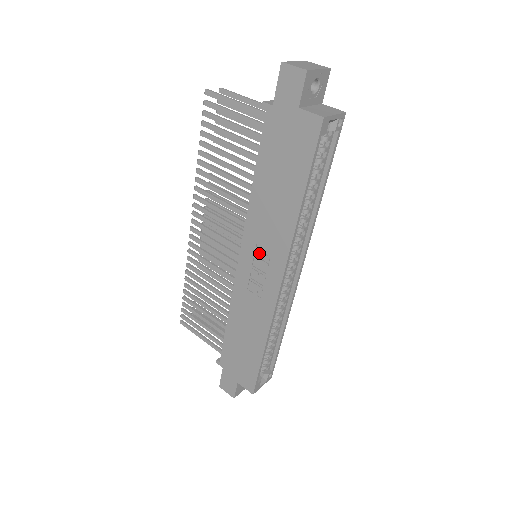
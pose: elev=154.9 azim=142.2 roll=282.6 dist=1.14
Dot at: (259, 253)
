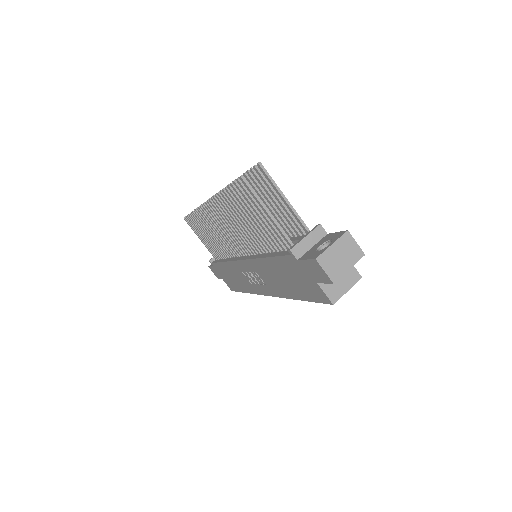
Dot at: (257, 275)
